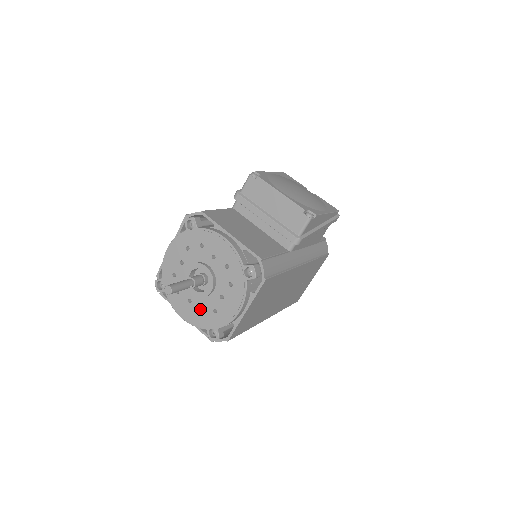
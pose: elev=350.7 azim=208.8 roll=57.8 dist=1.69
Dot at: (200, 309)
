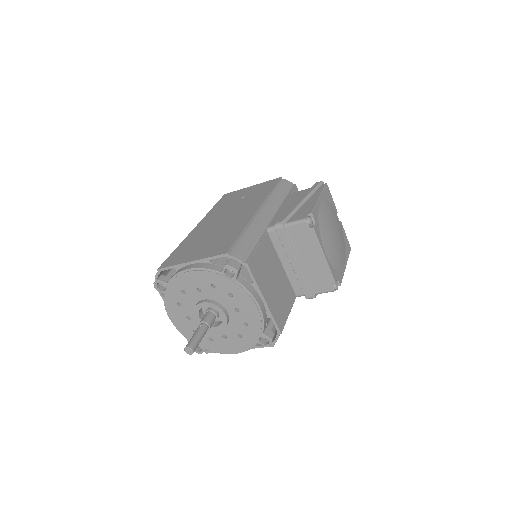
Dot at: (196, 329)
